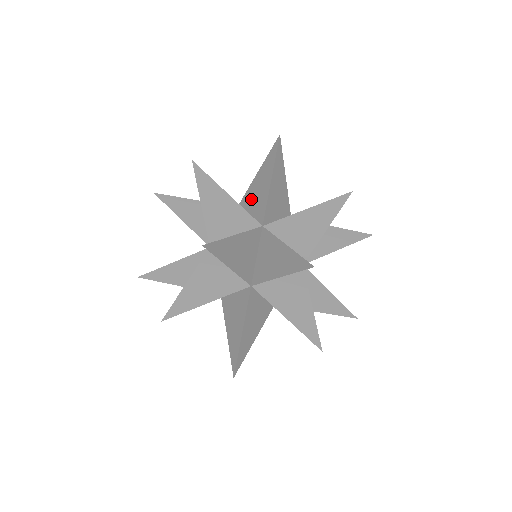
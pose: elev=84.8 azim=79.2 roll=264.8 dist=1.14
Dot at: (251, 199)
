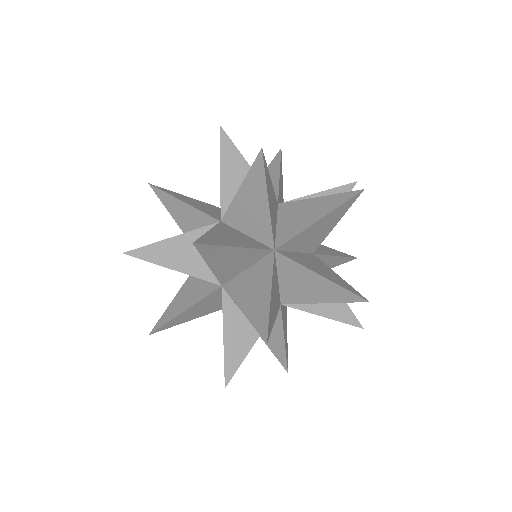
Dot at: (291, 213)
